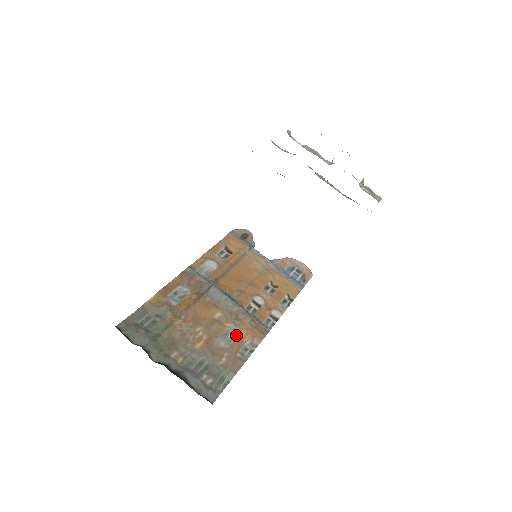
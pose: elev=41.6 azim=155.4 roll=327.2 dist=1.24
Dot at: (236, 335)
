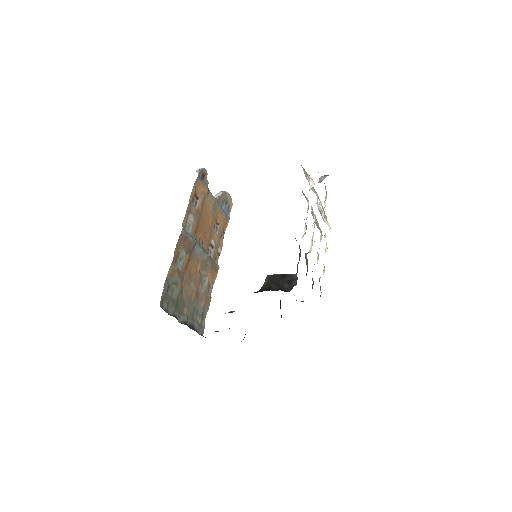
Dot at: (206, 279)
